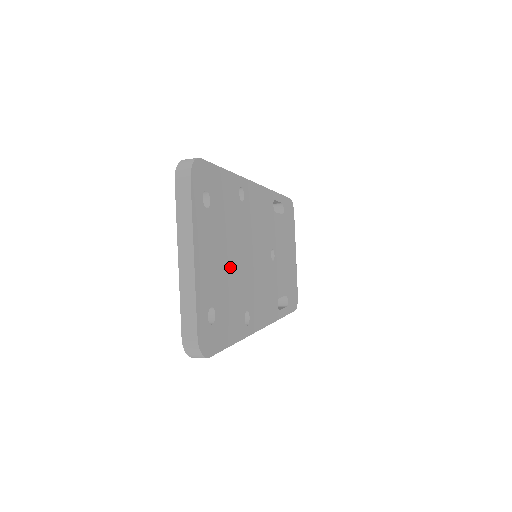
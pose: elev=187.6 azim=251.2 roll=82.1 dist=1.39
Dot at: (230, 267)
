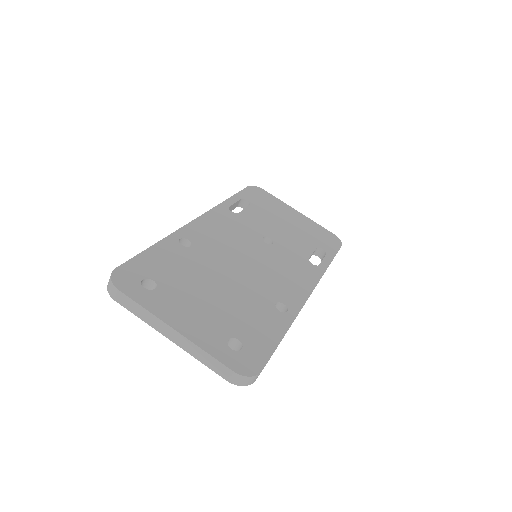
Dot at: (223, 296)
